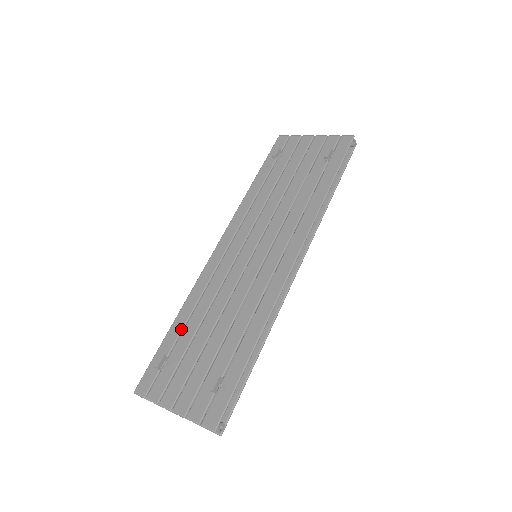
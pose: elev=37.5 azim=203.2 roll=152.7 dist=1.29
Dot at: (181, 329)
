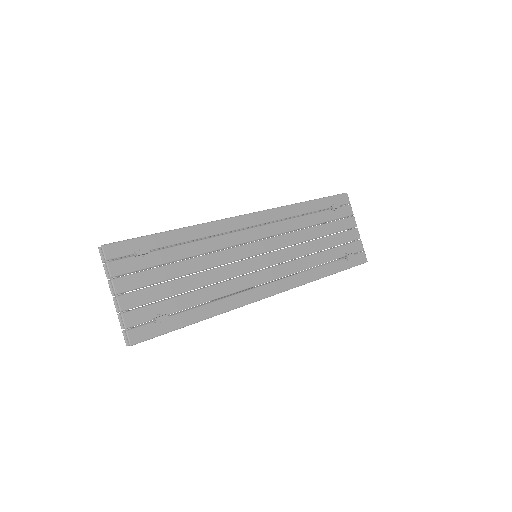
Dot at: (173, 244)
